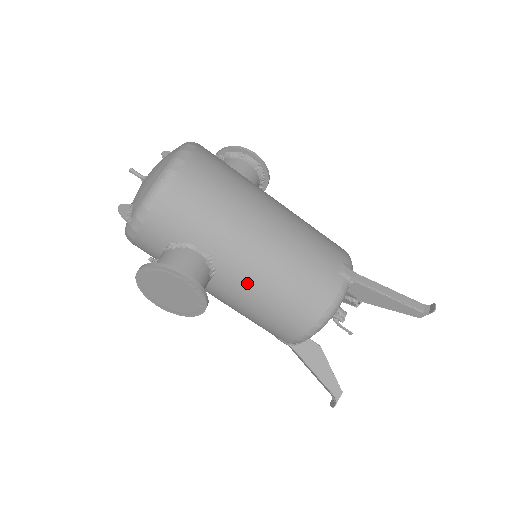
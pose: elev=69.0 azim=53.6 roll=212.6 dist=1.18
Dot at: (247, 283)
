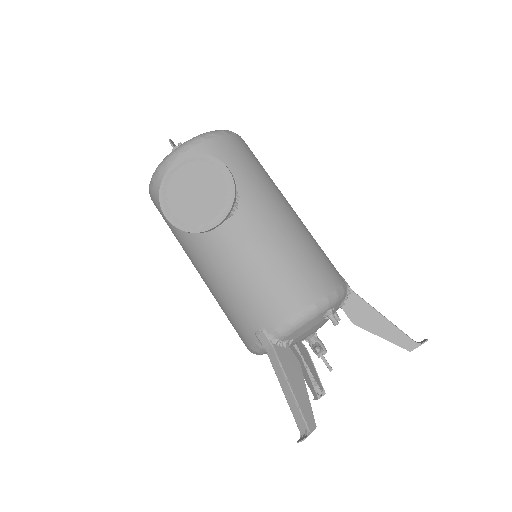
Dot at: (262, 232)
